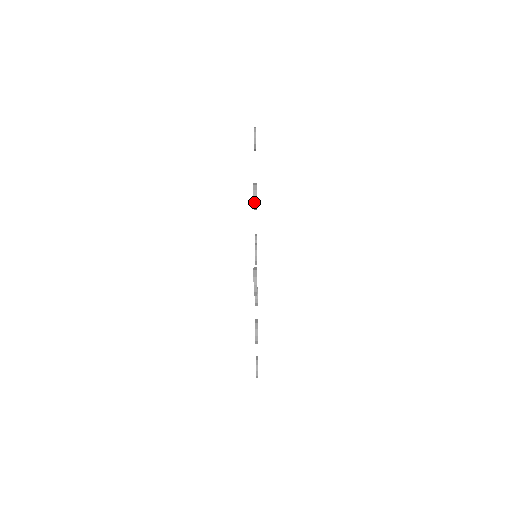
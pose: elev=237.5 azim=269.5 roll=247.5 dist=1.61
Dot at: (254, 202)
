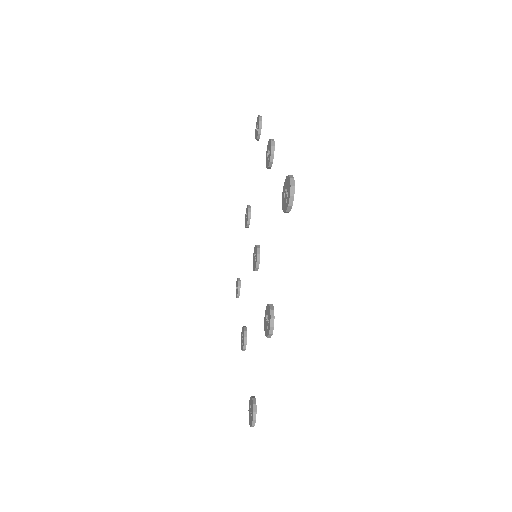
Dot at: (266, 336)
